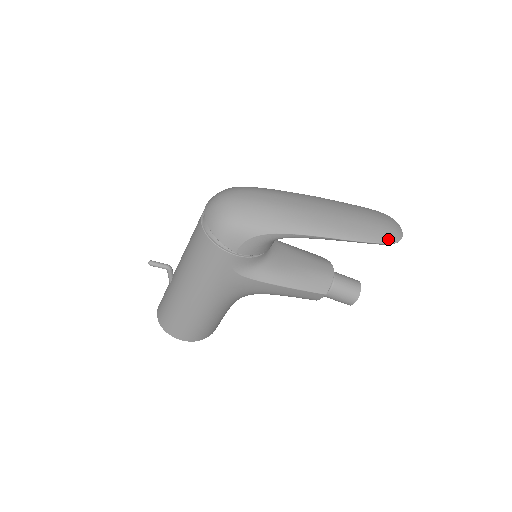
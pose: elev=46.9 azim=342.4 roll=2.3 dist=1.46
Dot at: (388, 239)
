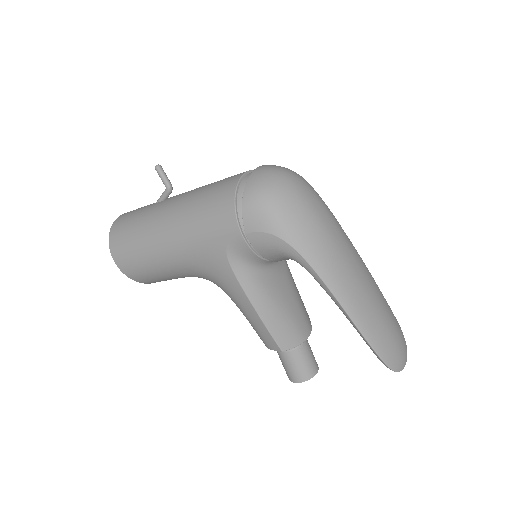
Dot at: (389, 360)
